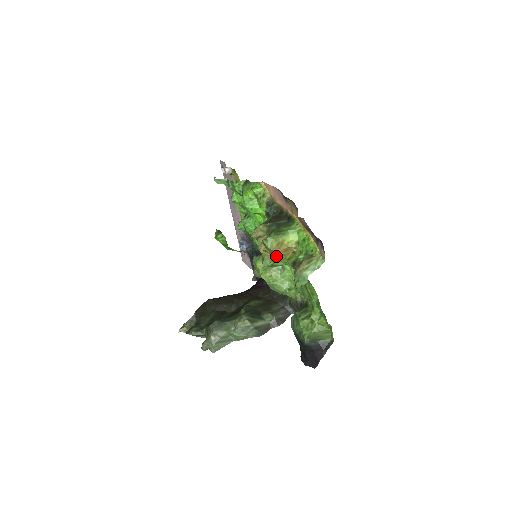
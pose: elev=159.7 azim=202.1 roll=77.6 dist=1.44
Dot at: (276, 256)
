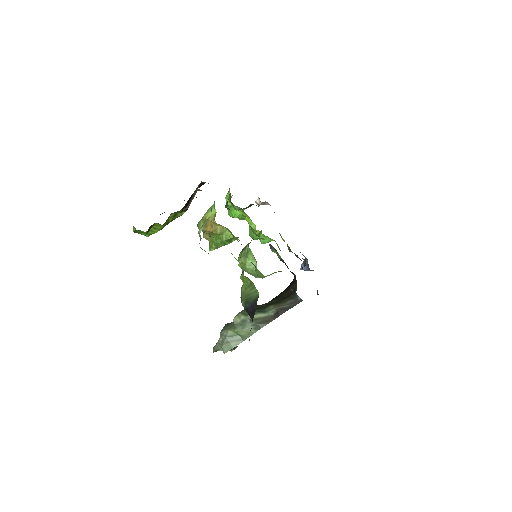
Dot at: (213, 236)
